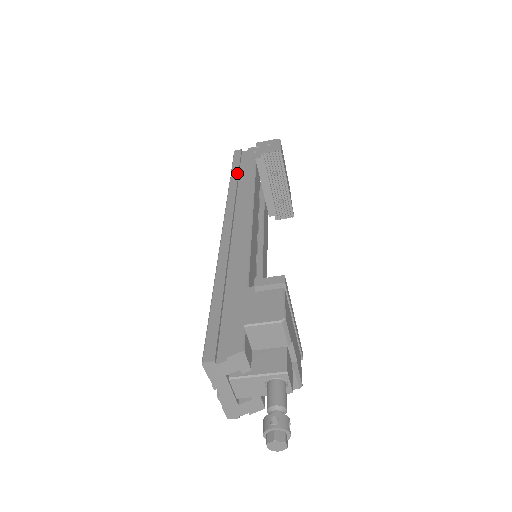
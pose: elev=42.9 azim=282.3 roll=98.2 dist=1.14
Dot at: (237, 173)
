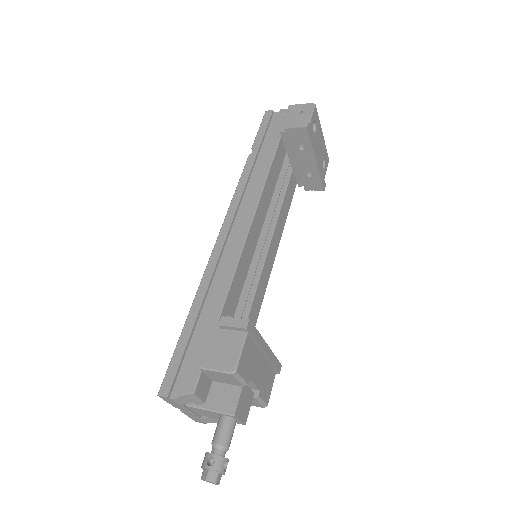
Dot at: (257, 149)
